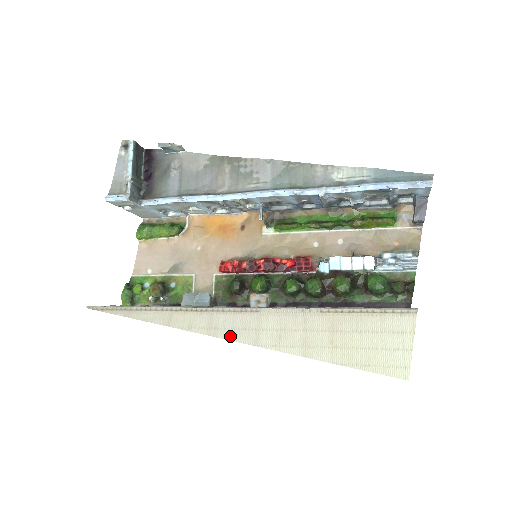
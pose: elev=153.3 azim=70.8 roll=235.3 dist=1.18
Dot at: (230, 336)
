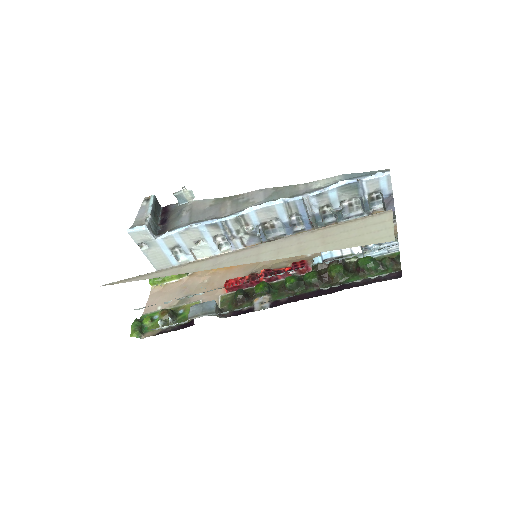
Dot at: (233, 264)
